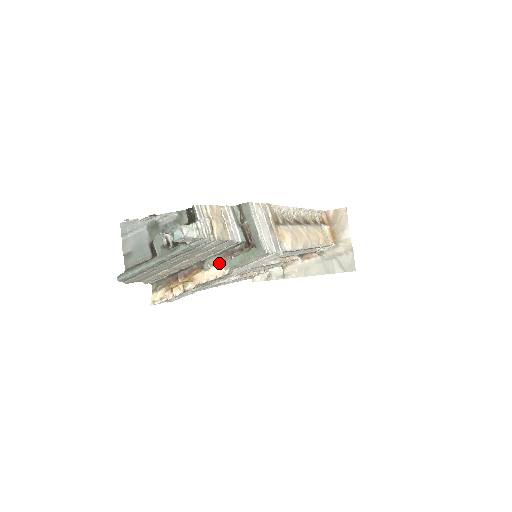
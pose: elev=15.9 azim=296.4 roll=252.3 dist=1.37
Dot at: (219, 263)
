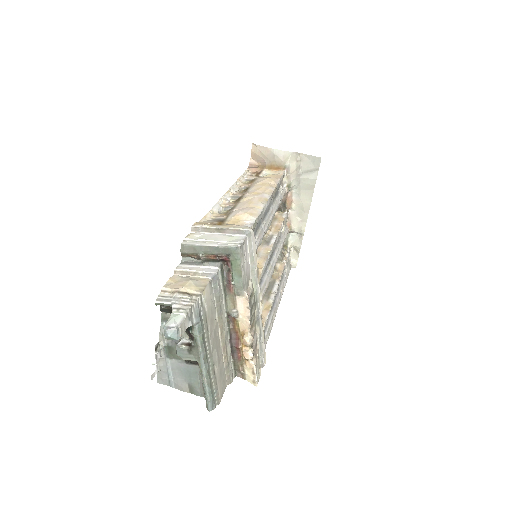
Dot at: (235, 299)
